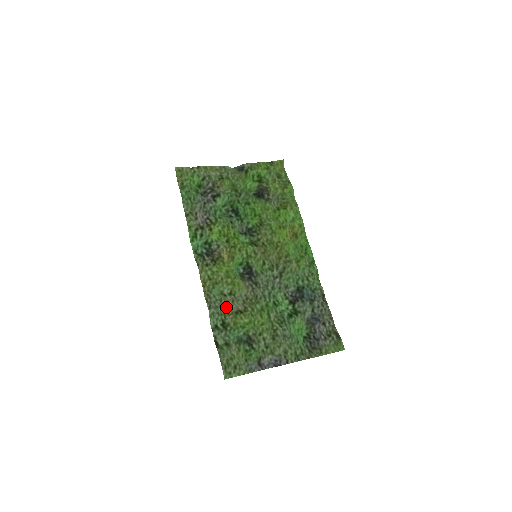
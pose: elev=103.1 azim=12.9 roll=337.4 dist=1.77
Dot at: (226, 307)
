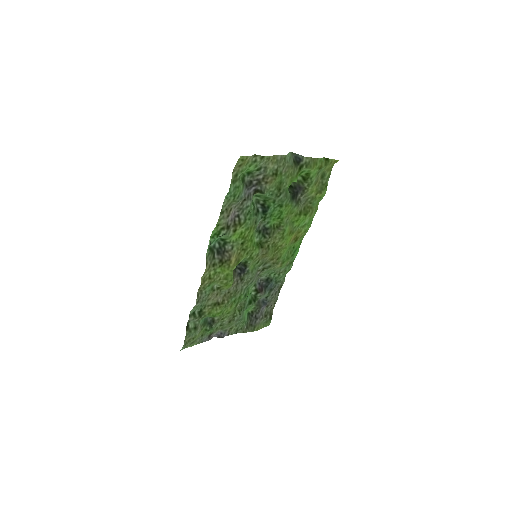
Dot at: (209, 300)
